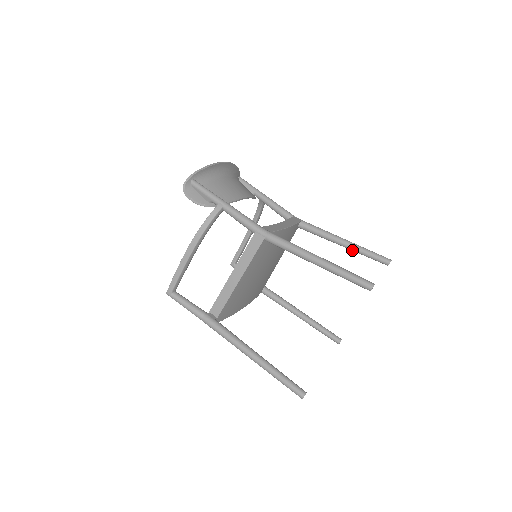
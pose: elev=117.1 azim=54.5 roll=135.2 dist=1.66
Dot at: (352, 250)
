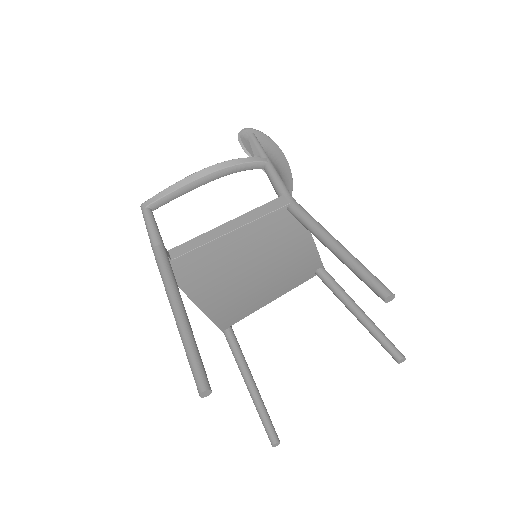
Dot at: (363, 323)
